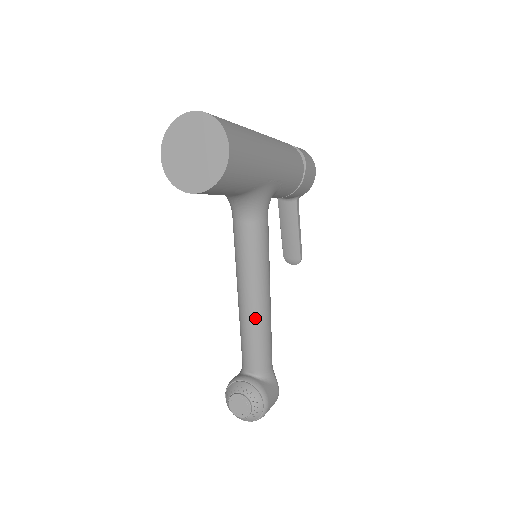
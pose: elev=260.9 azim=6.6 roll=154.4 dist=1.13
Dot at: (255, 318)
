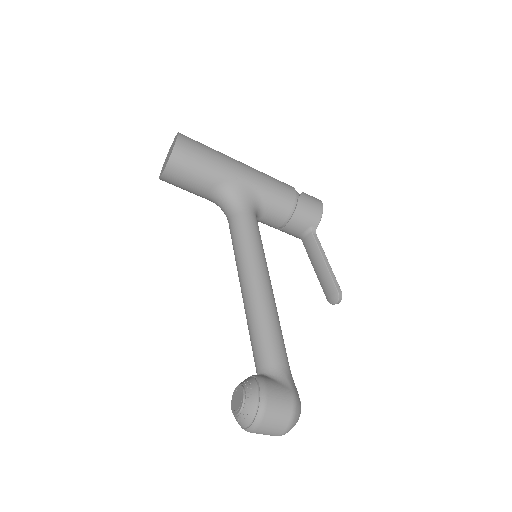
Dot at: (251, 301)
